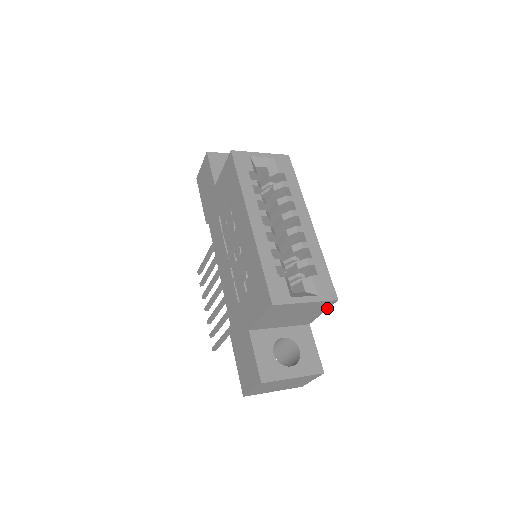
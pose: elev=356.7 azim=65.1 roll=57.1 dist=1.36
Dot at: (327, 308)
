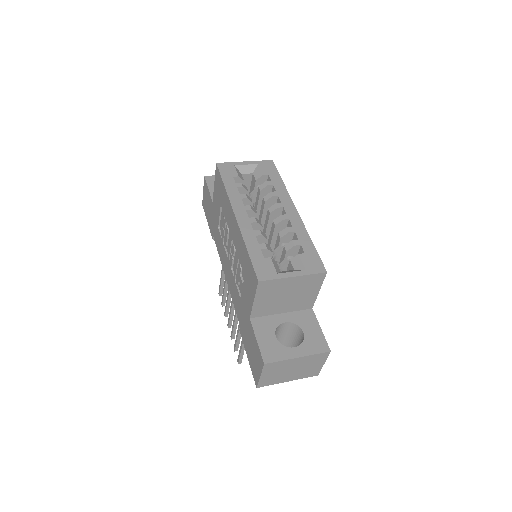
Dot at: (321, 284)
